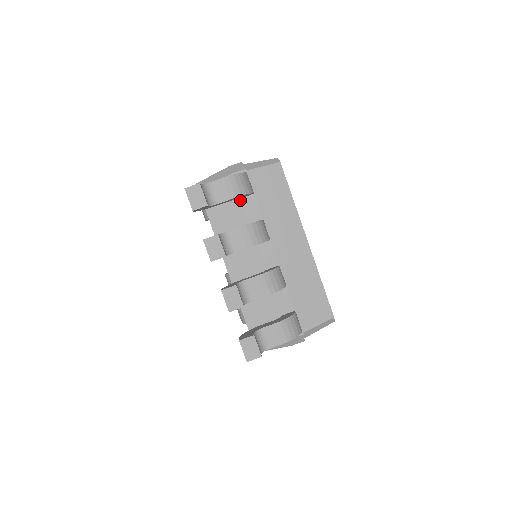
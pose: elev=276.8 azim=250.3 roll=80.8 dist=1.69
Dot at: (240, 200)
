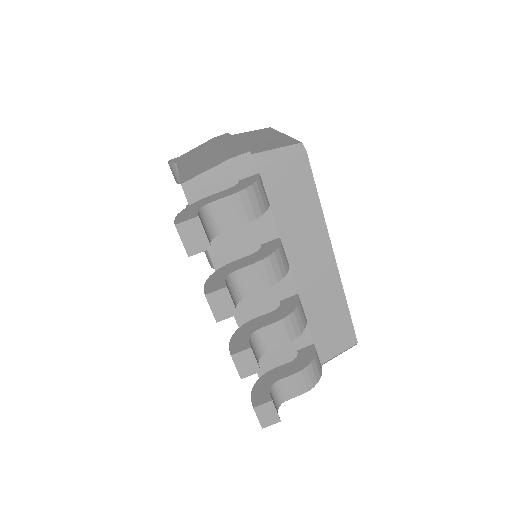
Dot at: occluded
